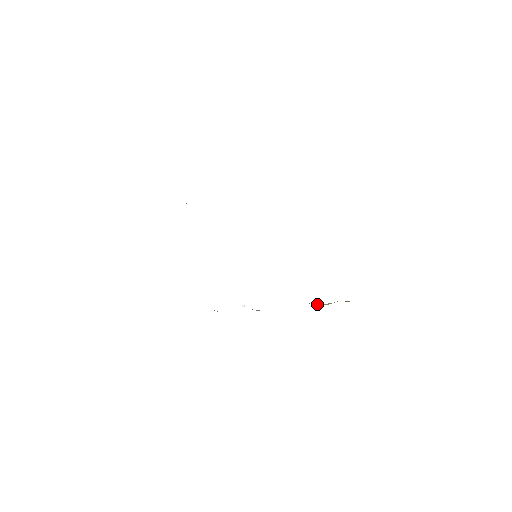
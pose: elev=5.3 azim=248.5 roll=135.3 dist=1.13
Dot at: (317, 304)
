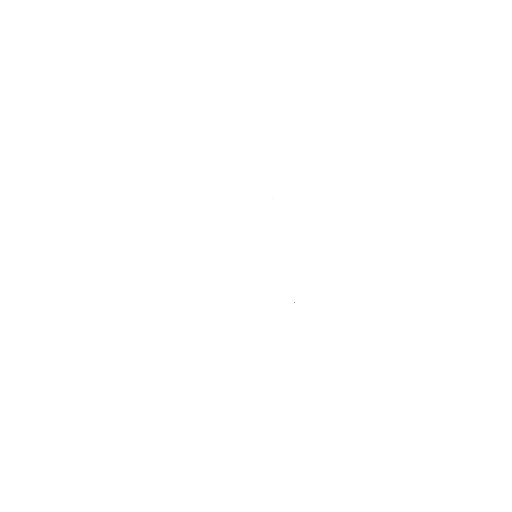
Dot at: occluded
